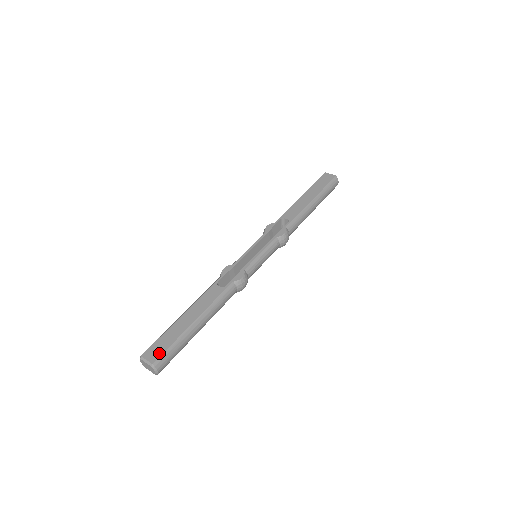
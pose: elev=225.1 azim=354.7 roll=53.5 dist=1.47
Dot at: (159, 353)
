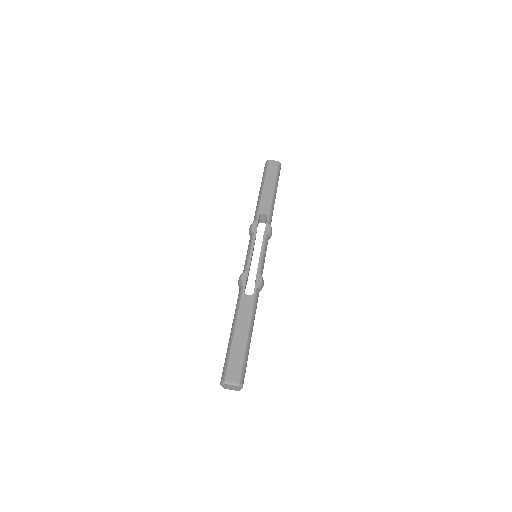
Dot at: (238, 372)
